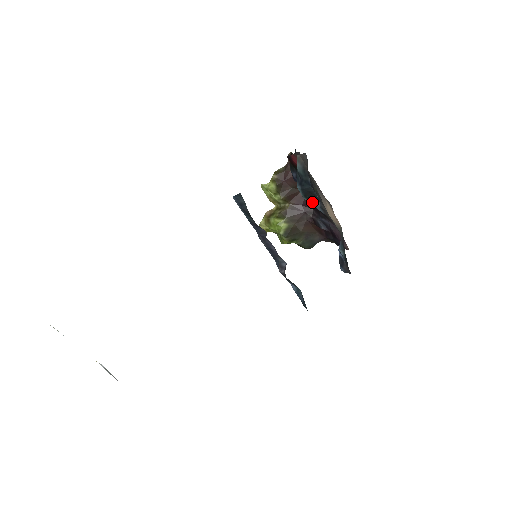
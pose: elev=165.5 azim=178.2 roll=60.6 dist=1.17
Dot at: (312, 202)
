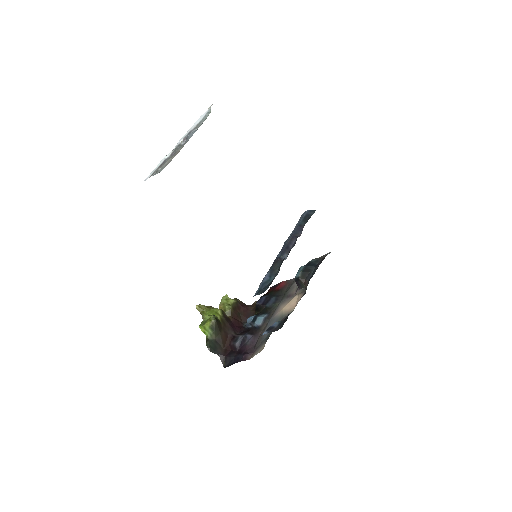
Dot at: (302, 278)
